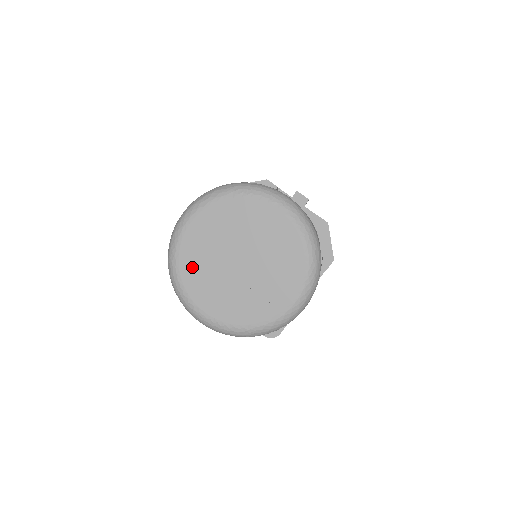
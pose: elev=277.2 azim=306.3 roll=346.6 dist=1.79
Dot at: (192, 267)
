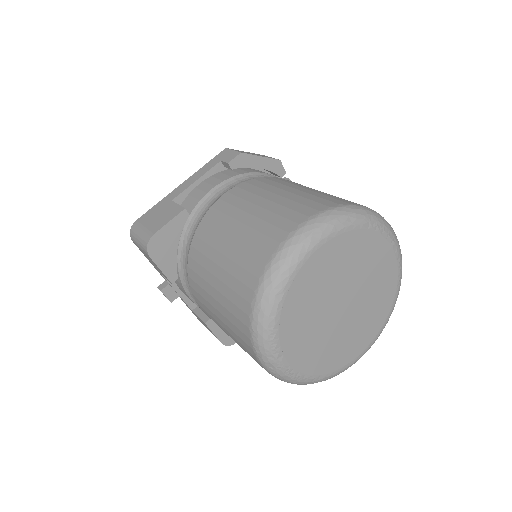
Dot at: (297, 306)
